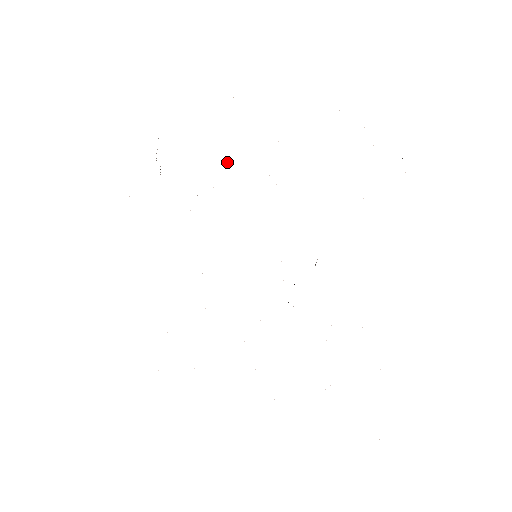
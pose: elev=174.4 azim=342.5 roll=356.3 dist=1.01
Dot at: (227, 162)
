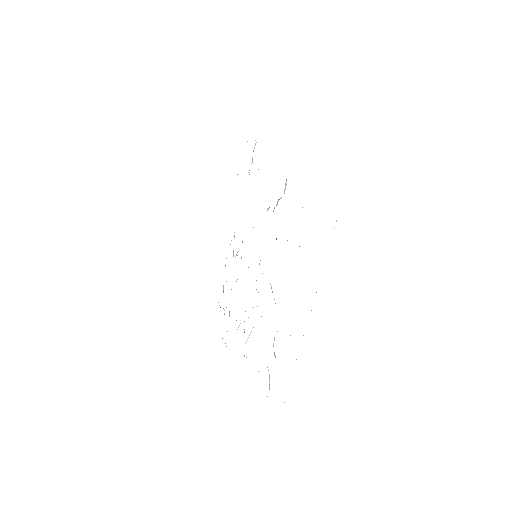
Dot at: occluded
